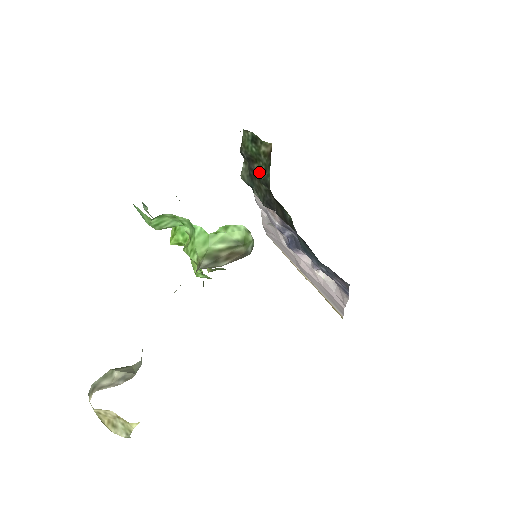
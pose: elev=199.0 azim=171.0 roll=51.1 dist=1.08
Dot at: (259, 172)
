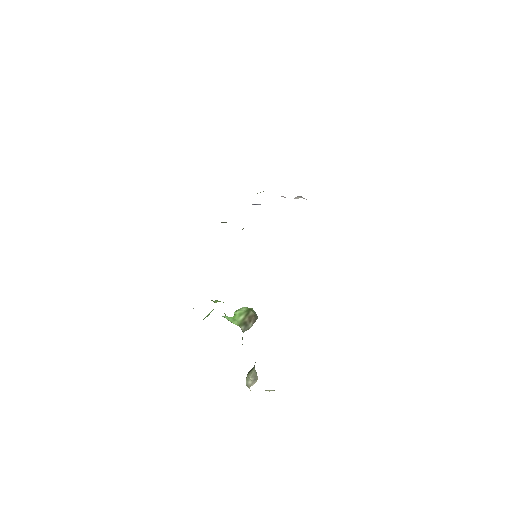
Dot at: occluded
